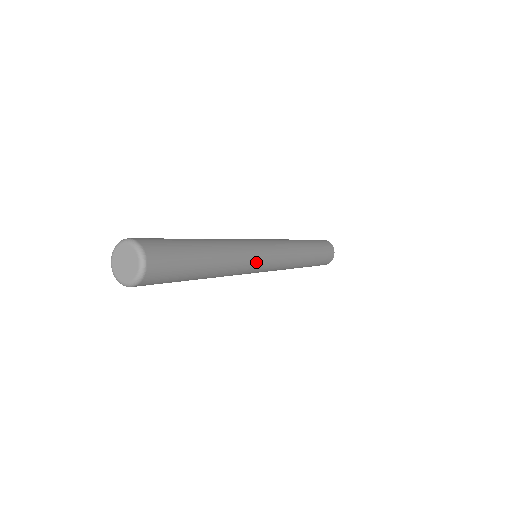
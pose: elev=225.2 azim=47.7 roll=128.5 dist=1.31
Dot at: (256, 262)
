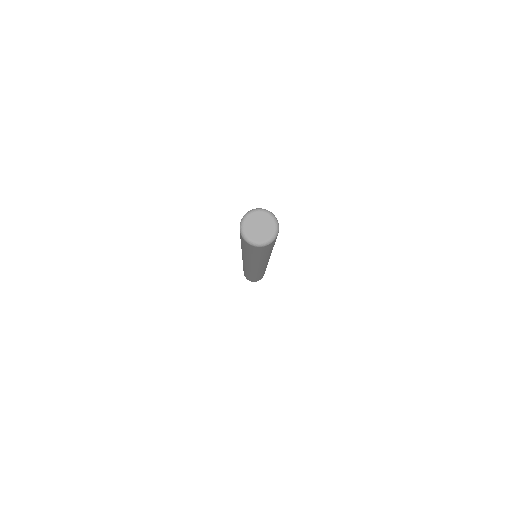
Dot at: (266, 263)
